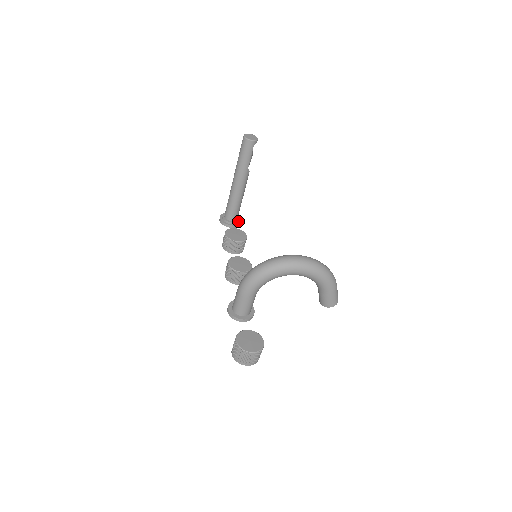
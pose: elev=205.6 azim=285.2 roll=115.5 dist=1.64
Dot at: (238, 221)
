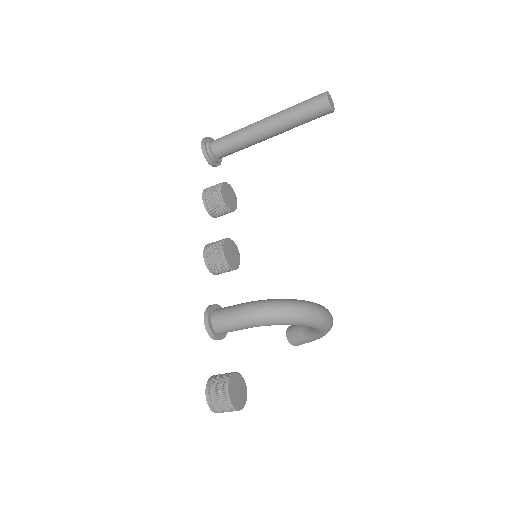
Dot at: (221, 160)
